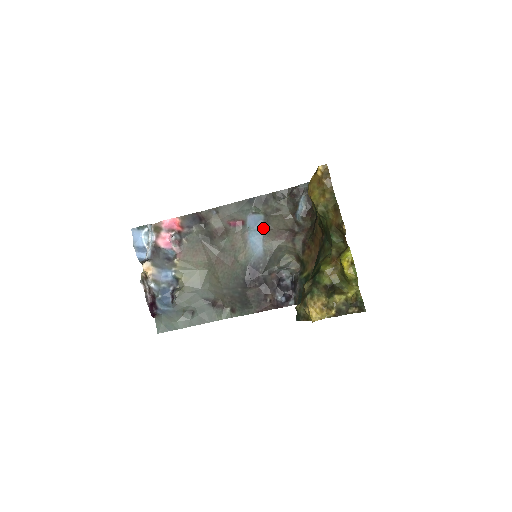
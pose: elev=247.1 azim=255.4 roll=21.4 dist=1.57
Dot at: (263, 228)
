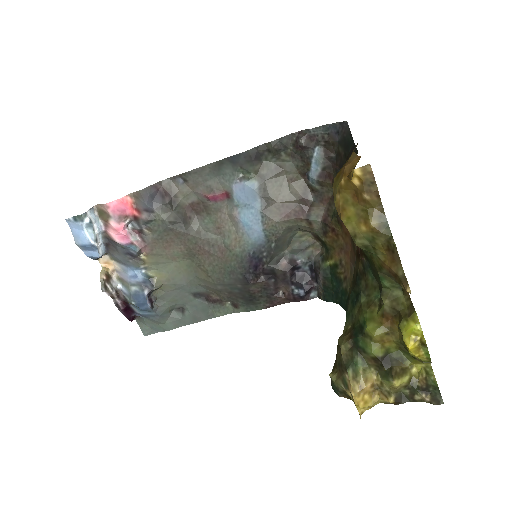
Dot at: (259, 203)
